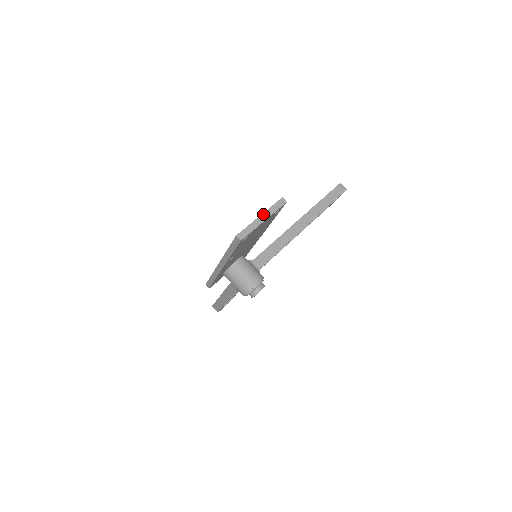
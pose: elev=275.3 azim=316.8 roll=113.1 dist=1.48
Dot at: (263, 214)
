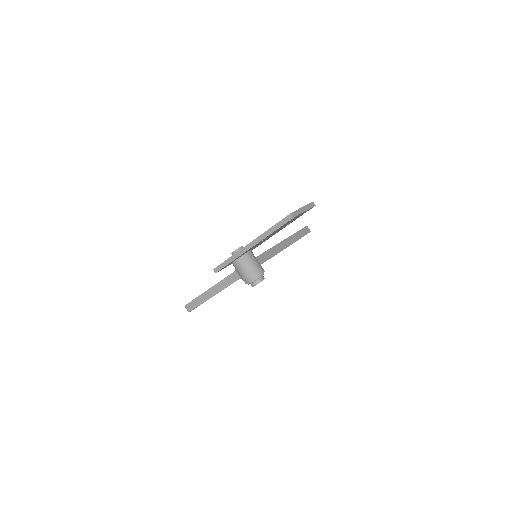
Dot at: (304, 207)
